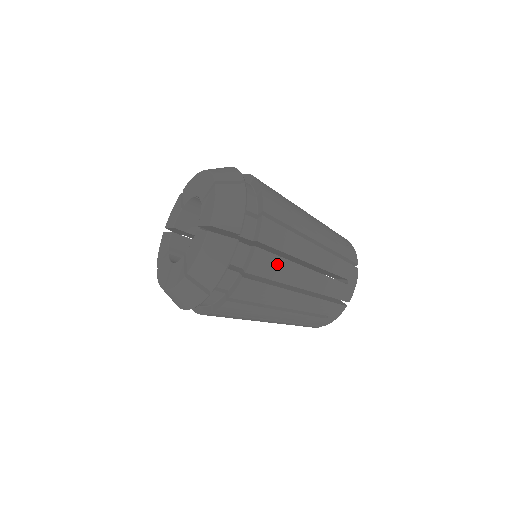
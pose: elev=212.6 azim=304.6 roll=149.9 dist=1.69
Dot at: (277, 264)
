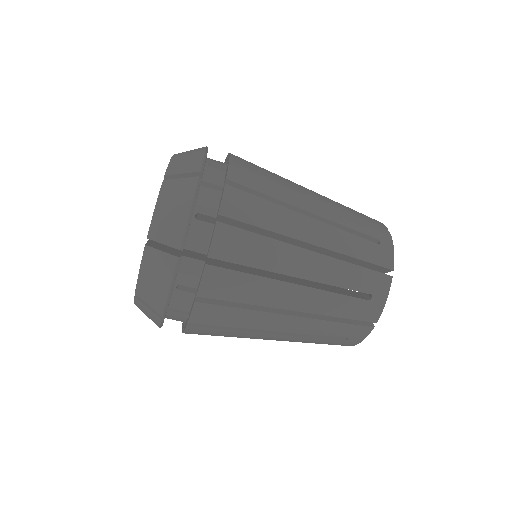
Dot at: (263, 169)
